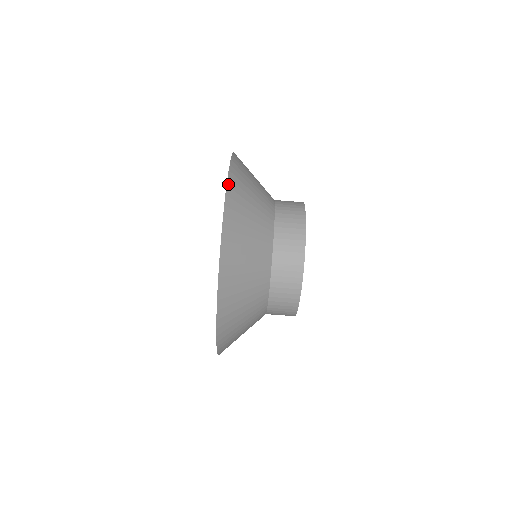
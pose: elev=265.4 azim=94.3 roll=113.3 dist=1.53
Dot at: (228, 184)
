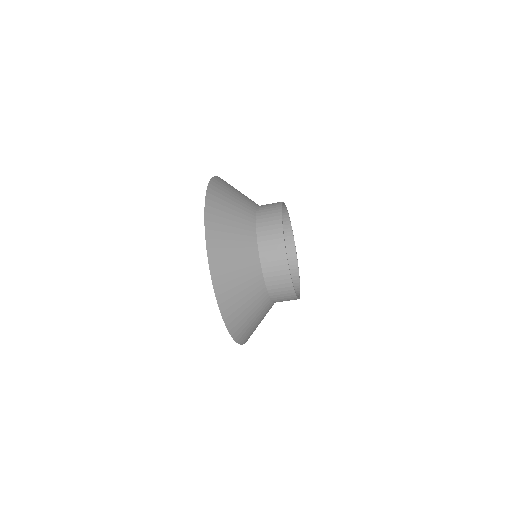
Dot at: (236, 341)
